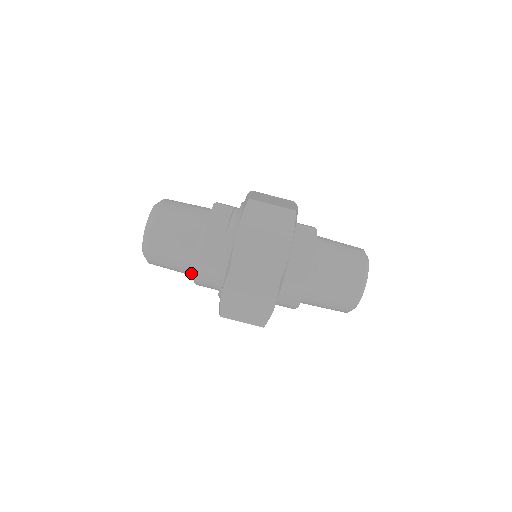
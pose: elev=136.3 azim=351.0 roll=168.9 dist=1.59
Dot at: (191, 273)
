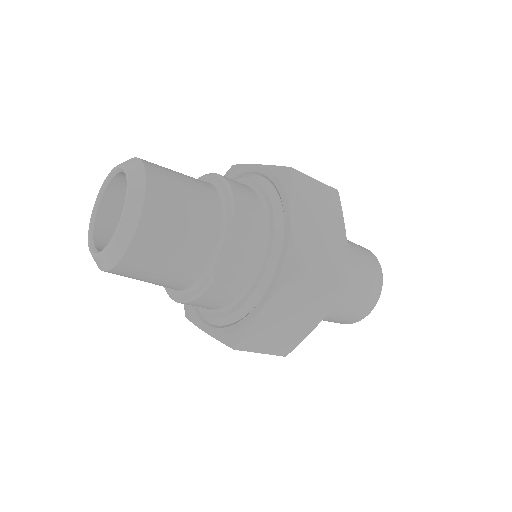
Dot at: occluded
